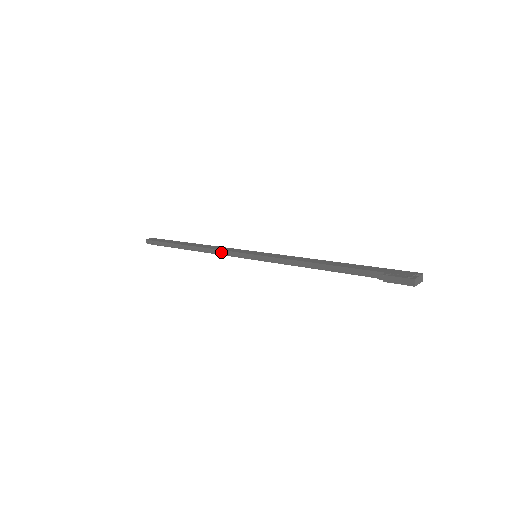
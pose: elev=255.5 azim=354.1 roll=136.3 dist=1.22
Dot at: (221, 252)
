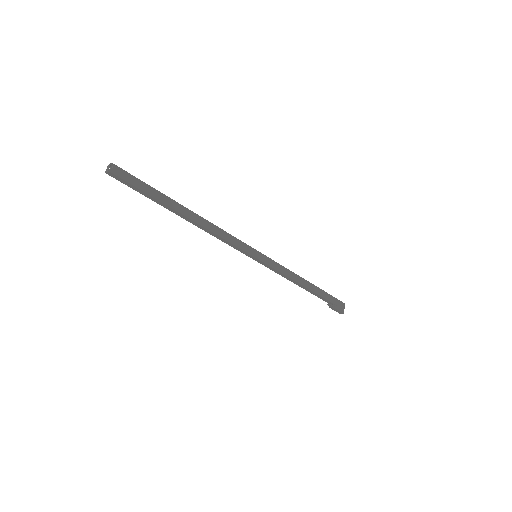
Dot at: (224, 240)
